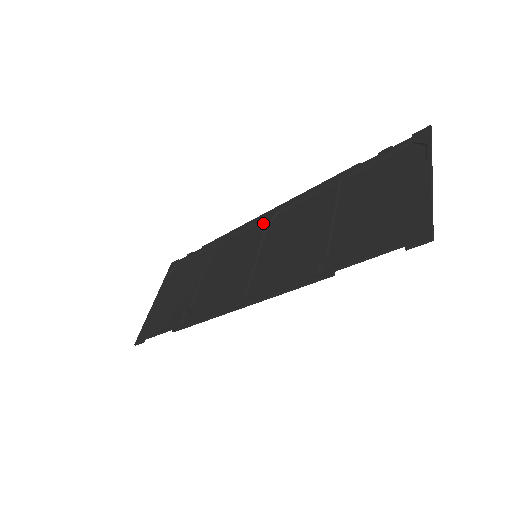
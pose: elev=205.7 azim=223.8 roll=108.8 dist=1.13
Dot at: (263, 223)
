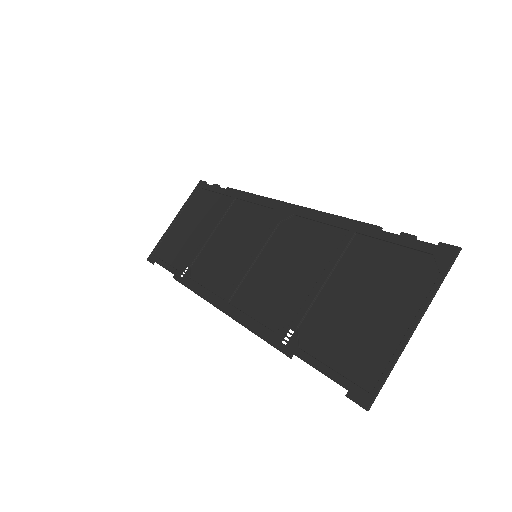
Dot at: (278, 216)
